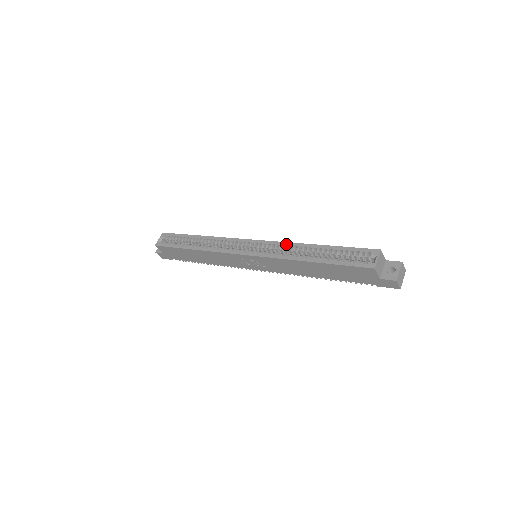
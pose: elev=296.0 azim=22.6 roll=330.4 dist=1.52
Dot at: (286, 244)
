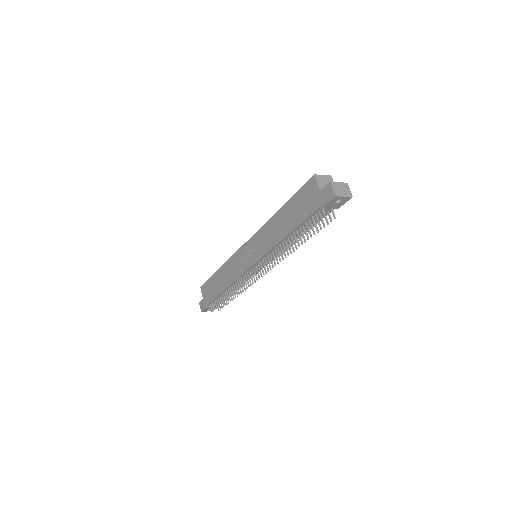
Dot at: occluded
